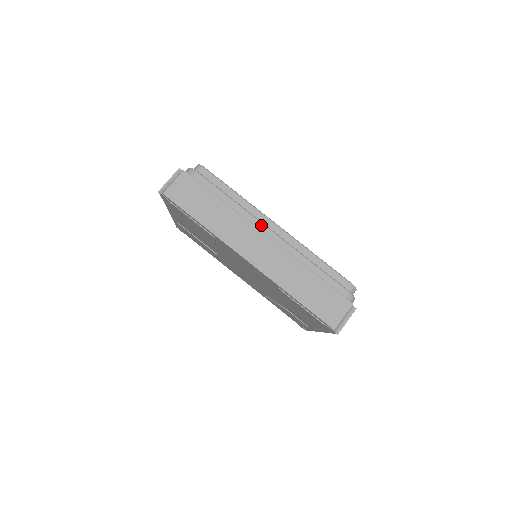
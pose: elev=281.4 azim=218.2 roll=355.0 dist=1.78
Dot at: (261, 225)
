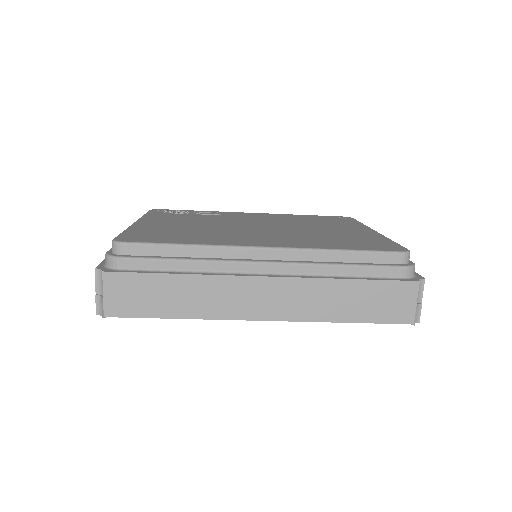
Dot at: (246, 266)
